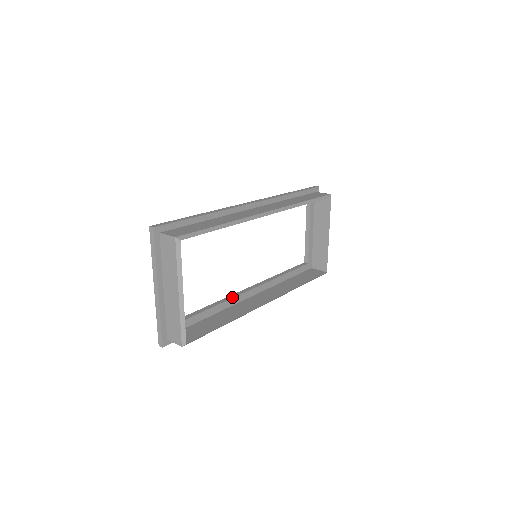
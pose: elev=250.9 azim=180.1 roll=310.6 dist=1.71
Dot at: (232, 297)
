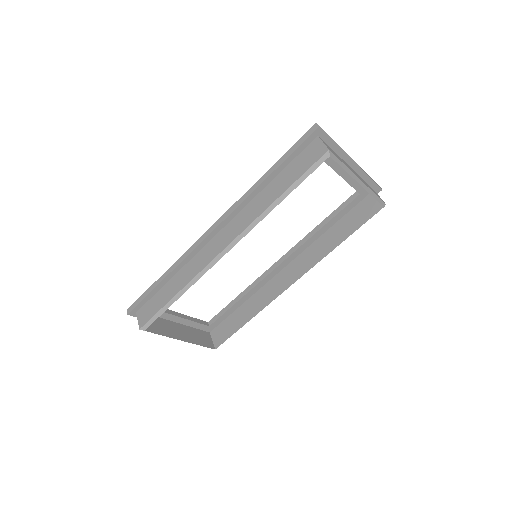
Dot at: (257, 283)
